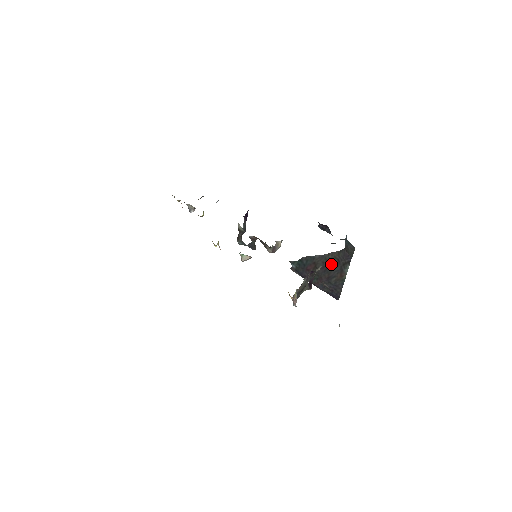
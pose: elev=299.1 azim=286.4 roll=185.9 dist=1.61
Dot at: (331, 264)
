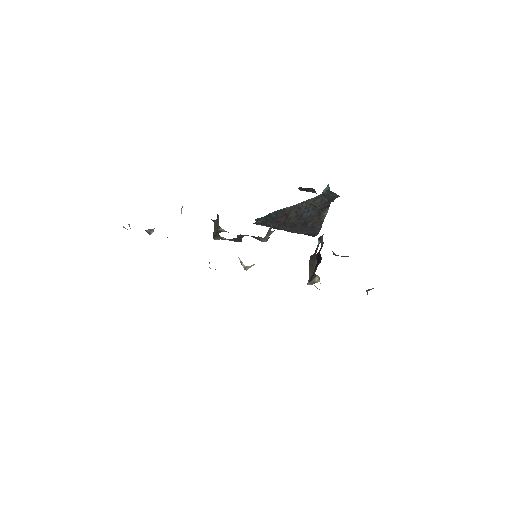
Dot at: (306, 211)
